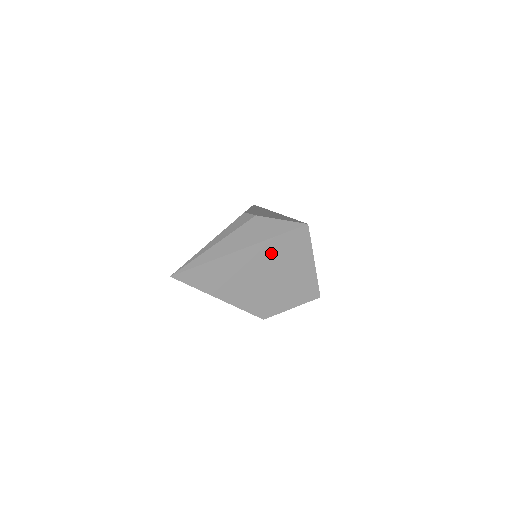
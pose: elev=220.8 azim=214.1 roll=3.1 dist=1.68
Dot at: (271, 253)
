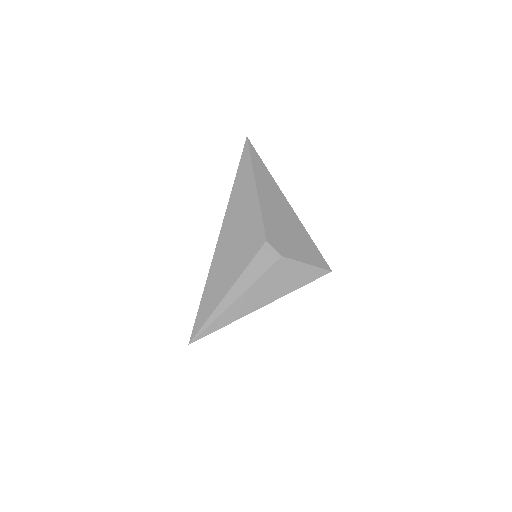
Dot at: occluded
